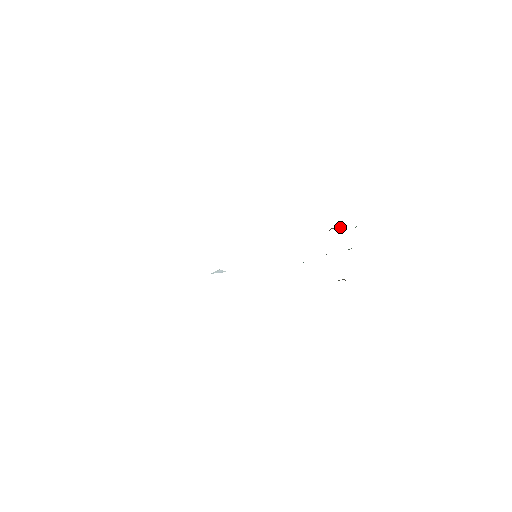
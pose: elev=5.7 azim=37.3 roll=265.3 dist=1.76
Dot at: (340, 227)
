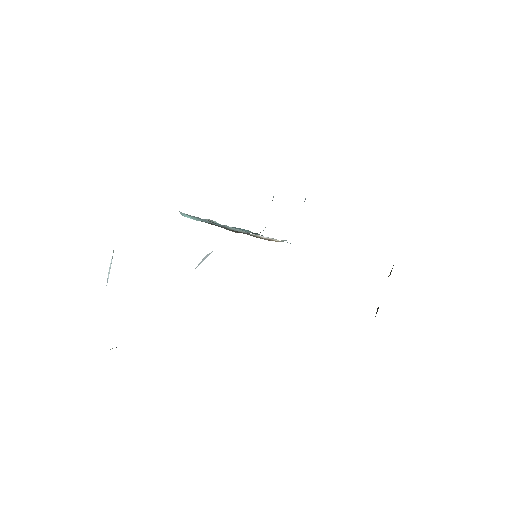
Dot at: occluded
